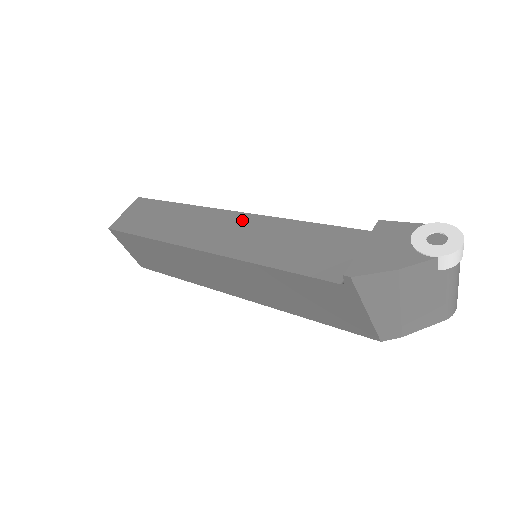
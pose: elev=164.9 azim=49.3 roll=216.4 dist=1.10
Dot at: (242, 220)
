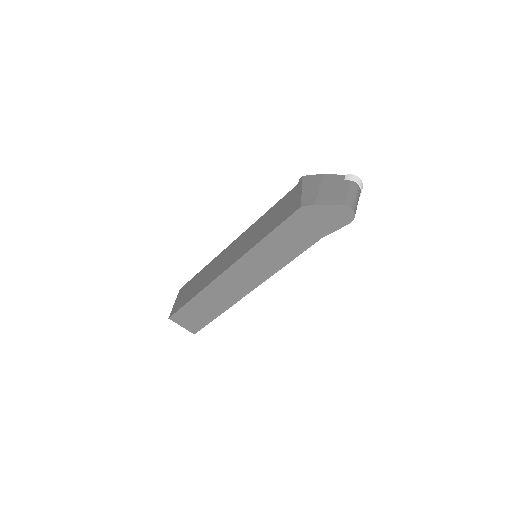
Dot at: occluded
